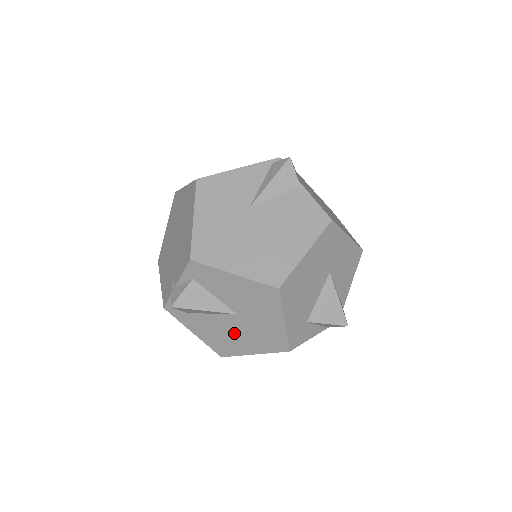
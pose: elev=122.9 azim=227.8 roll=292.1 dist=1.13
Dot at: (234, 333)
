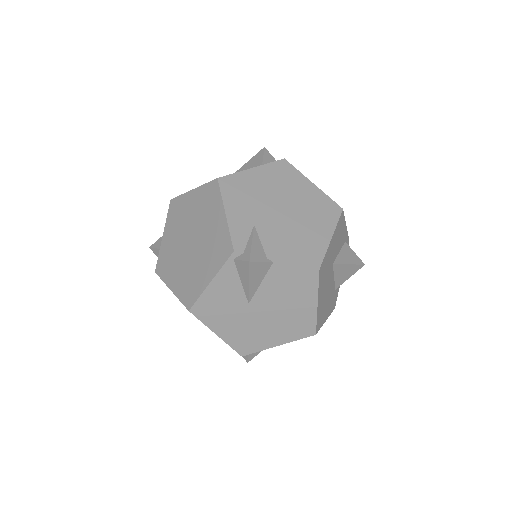
Dot at: occluded
